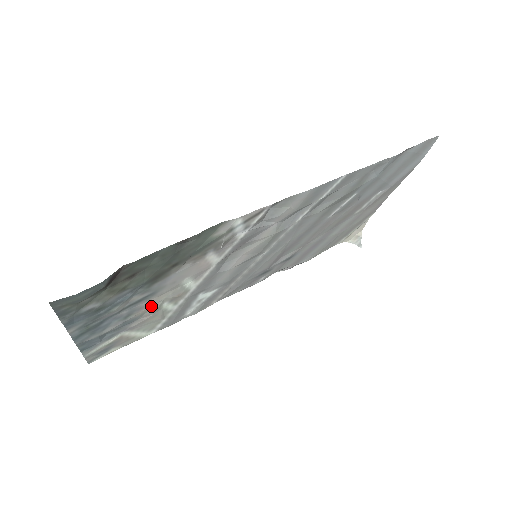
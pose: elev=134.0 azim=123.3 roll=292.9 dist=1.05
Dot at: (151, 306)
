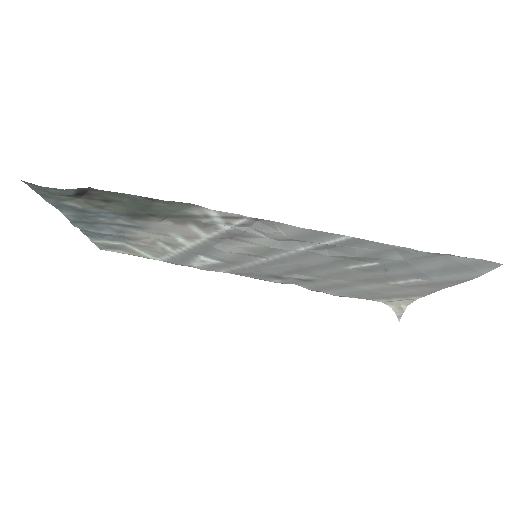
Dot at: (143, 237)
